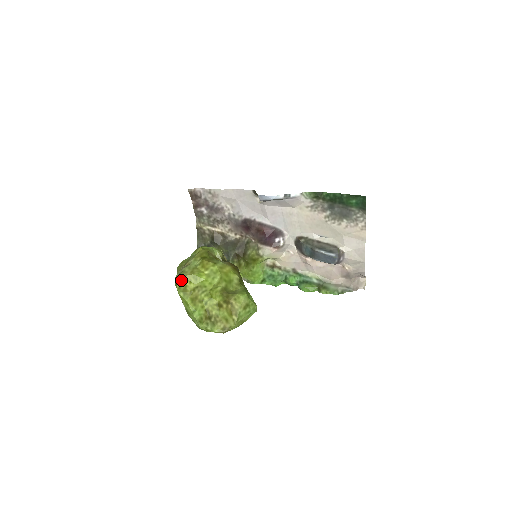
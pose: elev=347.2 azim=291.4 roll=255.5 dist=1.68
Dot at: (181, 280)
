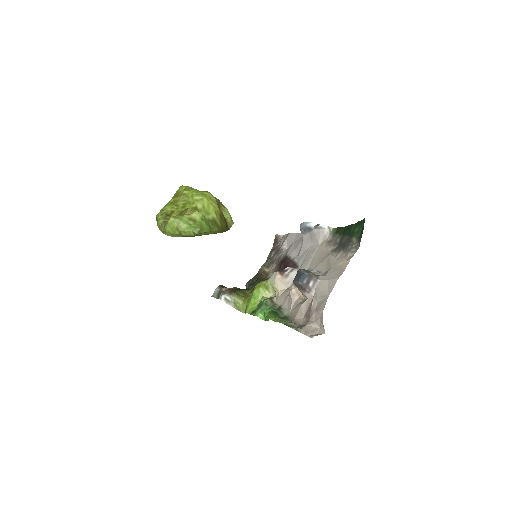
Dot at: (182, 187)
